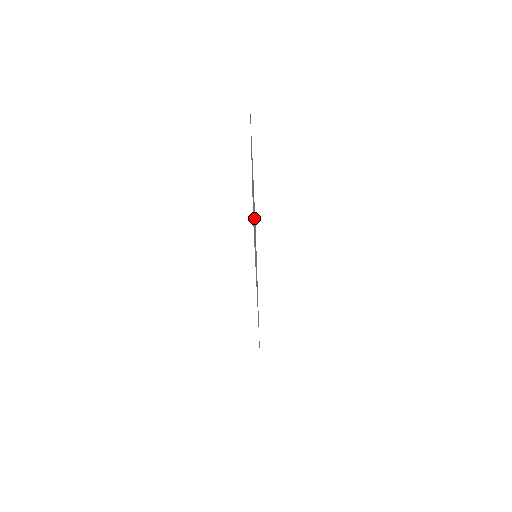
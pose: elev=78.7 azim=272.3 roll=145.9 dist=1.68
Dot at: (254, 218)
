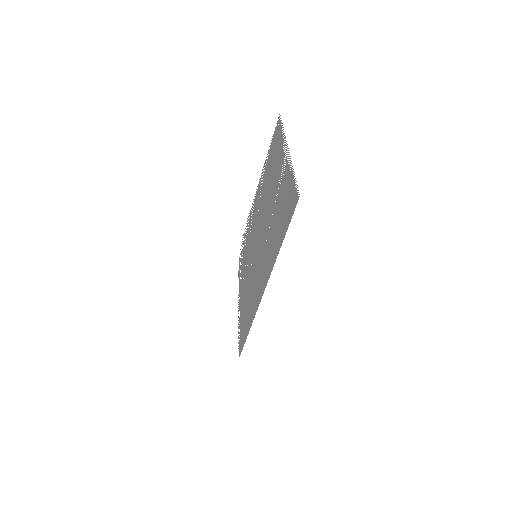
Dot at: (263, 219)
